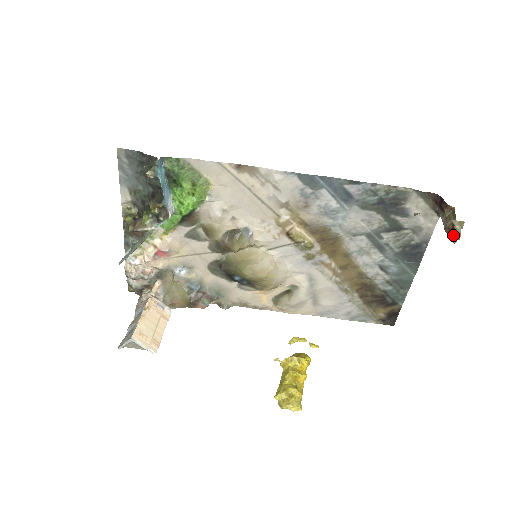
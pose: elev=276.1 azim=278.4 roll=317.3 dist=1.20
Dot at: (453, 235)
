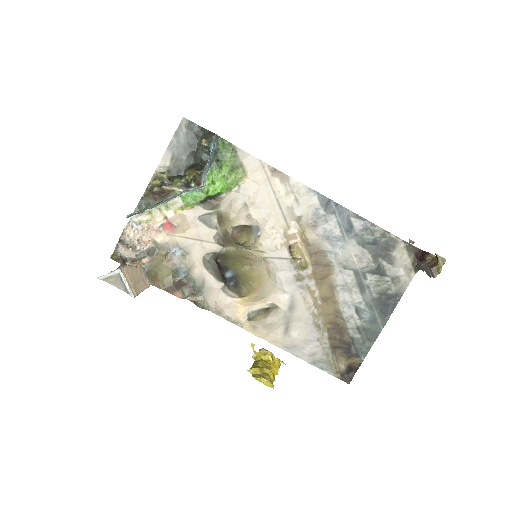
Dot at: (436, 269)
